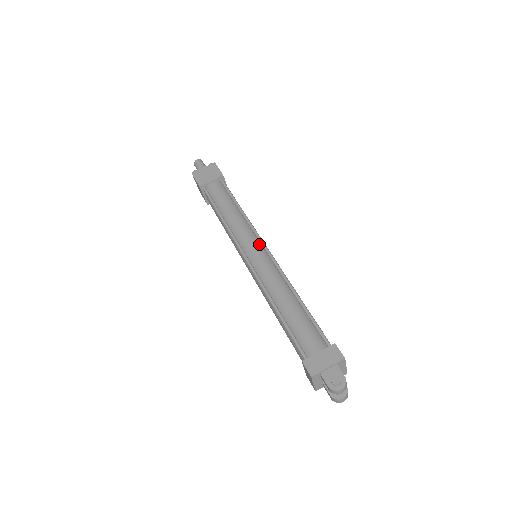
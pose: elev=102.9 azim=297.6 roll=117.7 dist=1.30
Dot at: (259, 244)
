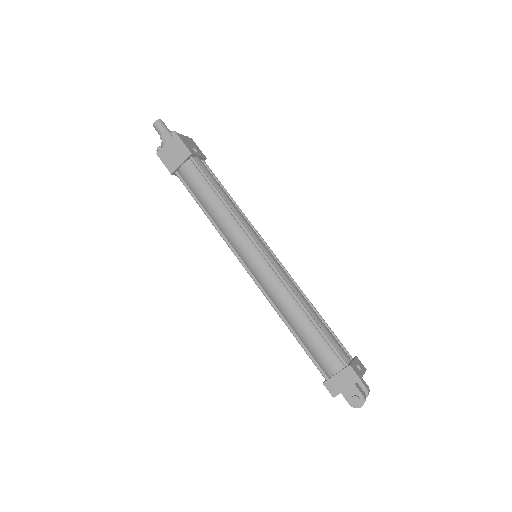
Dot at: (255, 249)
